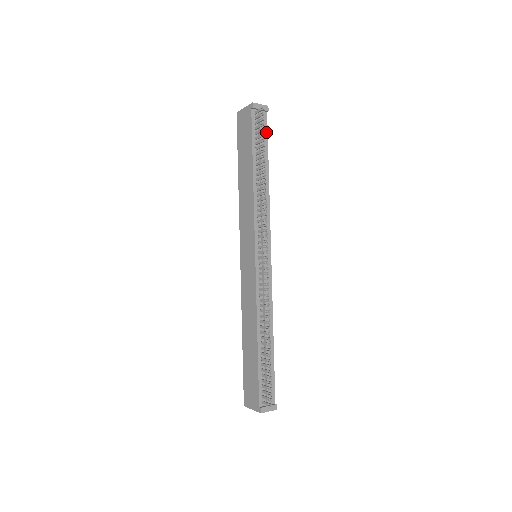
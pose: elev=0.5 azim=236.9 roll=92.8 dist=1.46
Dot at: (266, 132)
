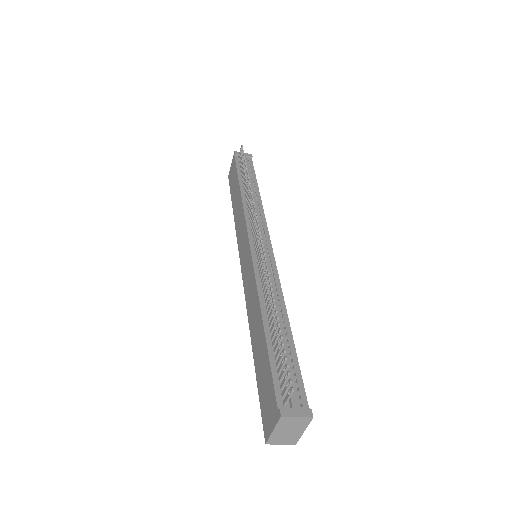
Dot at: (252, 169)
